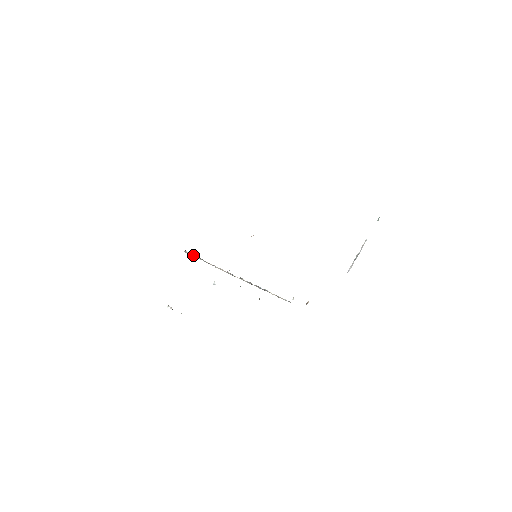
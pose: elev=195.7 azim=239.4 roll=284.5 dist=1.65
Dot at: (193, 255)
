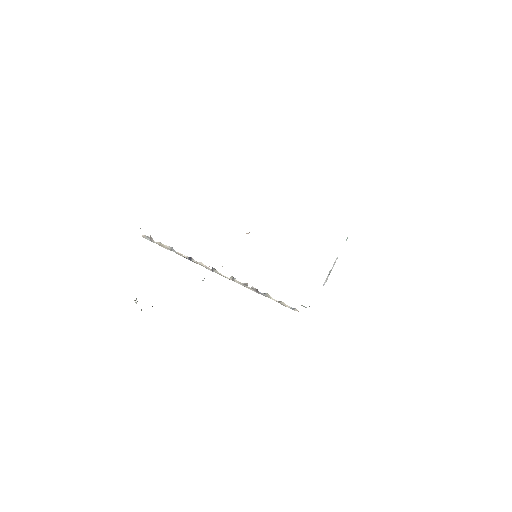
Dot at: (157, 242)
